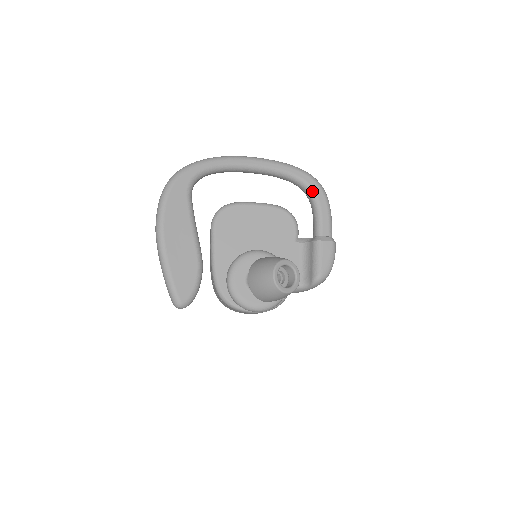
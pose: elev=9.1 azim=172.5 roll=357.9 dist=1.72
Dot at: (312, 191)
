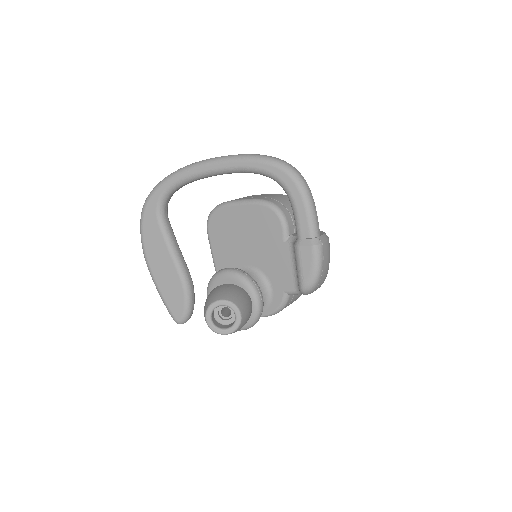
Dot at: (282, 184)
